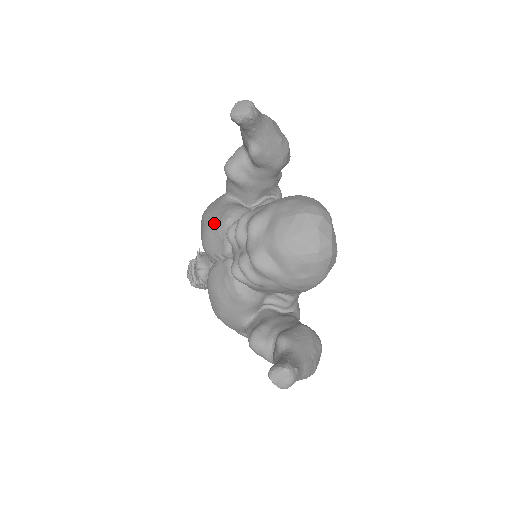
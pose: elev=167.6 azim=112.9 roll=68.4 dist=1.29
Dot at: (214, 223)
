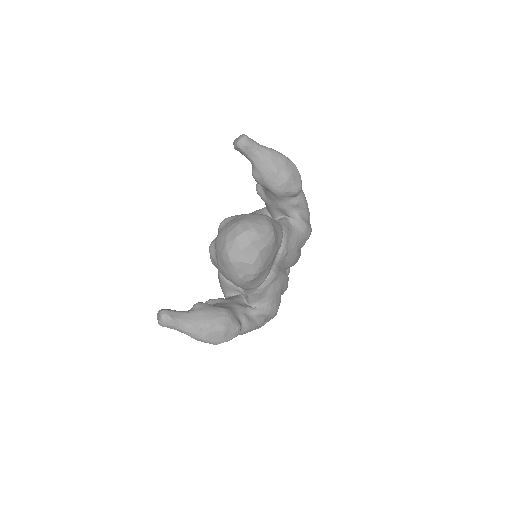
Dot at: occluded
